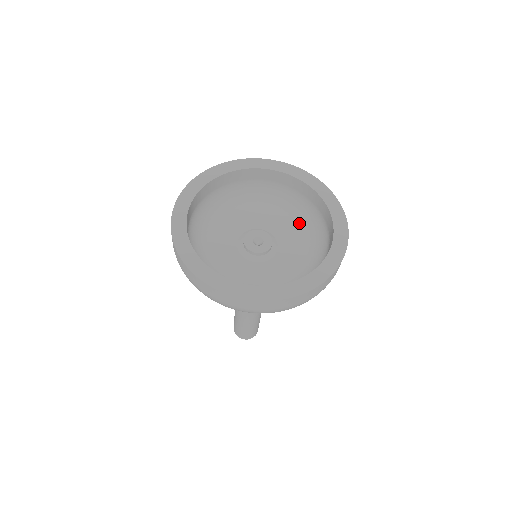
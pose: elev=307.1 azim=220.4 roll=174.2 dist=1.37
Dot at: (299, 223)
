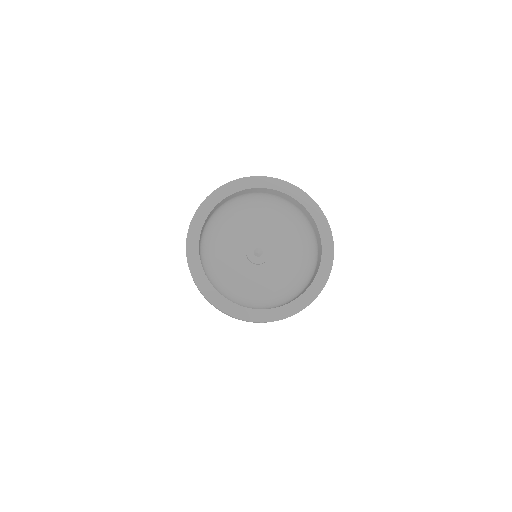
Dot at: (300, 261)
